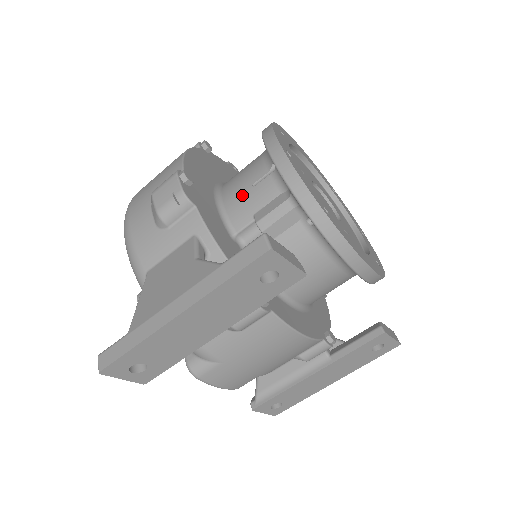
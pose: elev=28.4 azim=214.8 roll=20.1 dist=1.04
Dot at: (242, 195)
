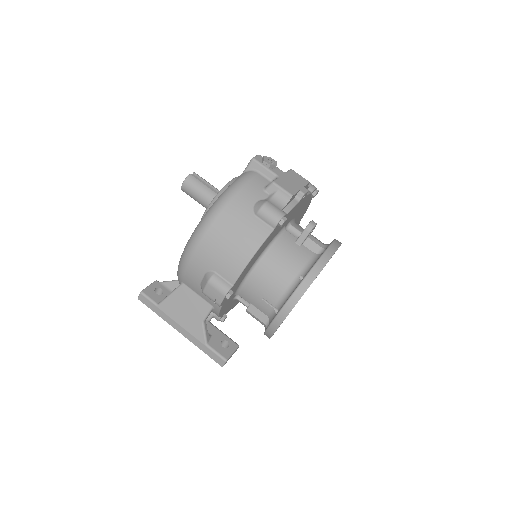
Dot at: (255, 294)
